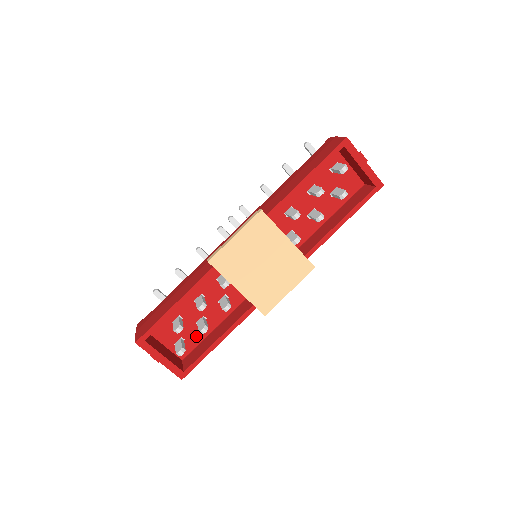
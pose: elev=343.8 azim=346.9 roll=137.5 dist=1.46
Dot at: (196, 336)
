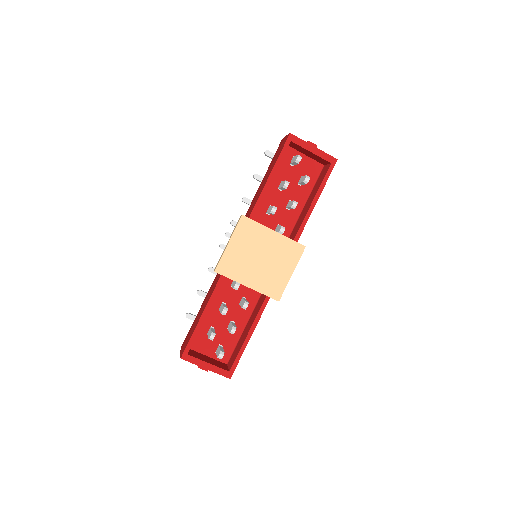
Dot at: (231, 340)
